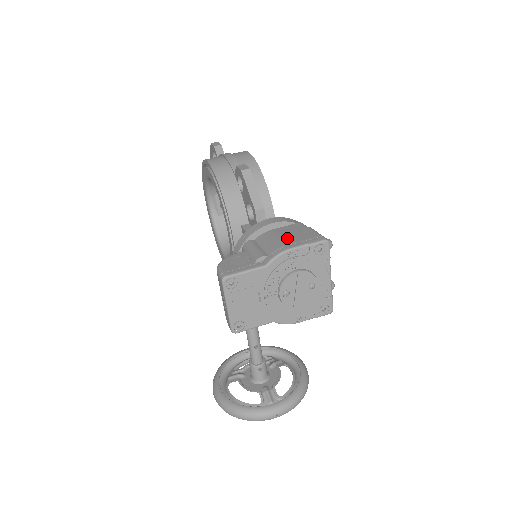
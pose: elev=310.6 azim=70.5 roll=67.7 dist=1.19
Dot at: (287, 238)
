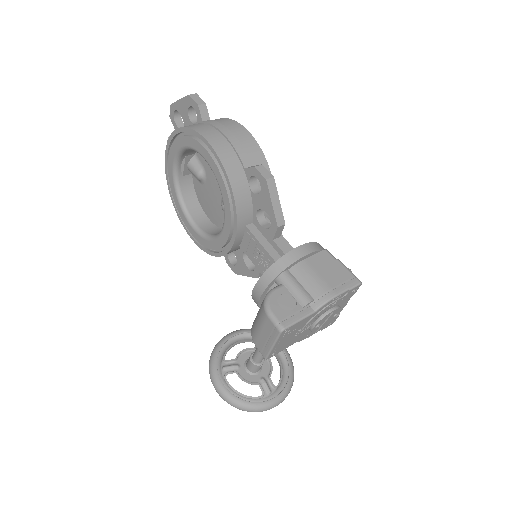
Dot at: (326, 277)
